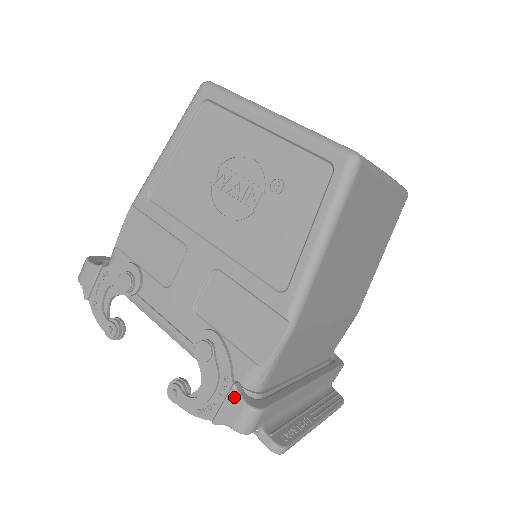
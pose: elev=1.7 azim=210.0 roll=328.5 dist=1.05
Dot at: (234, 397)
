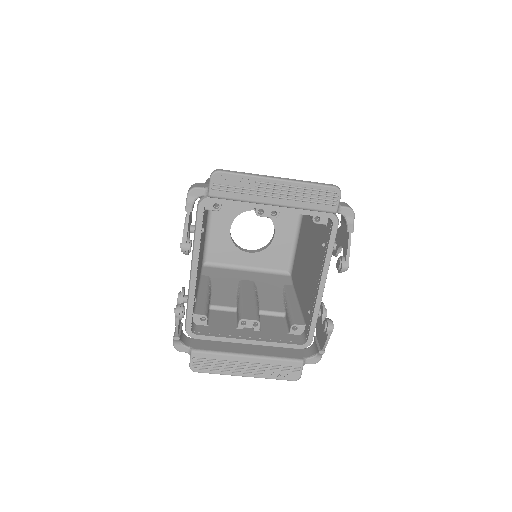
Dot at: occluded
